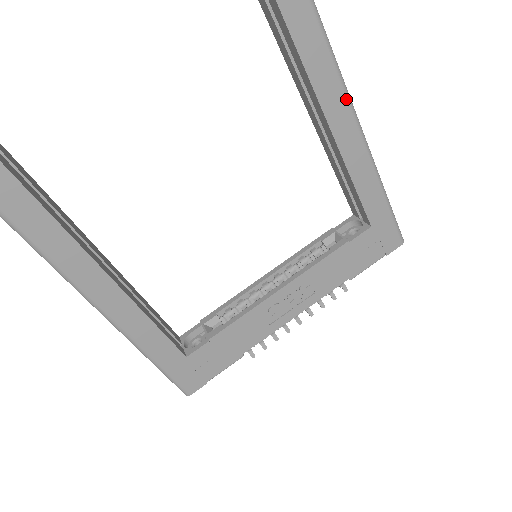
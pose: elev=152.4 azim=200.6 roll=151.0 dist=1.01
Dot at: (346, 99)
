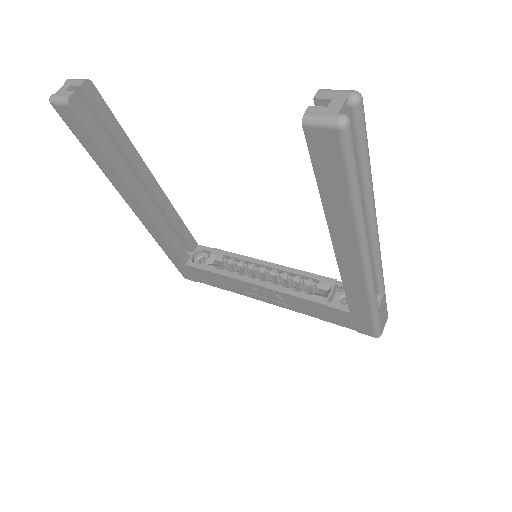
Dot at: (358, 245)
